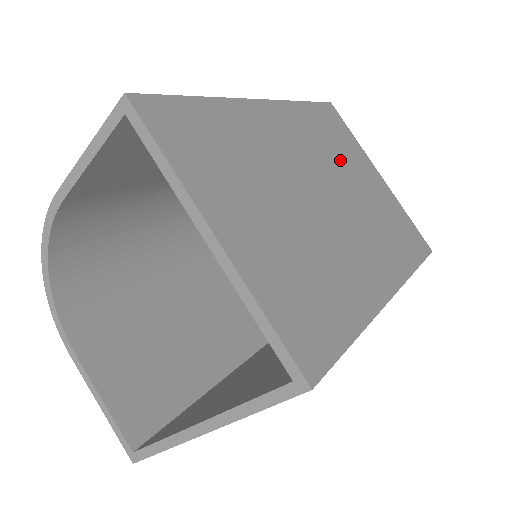
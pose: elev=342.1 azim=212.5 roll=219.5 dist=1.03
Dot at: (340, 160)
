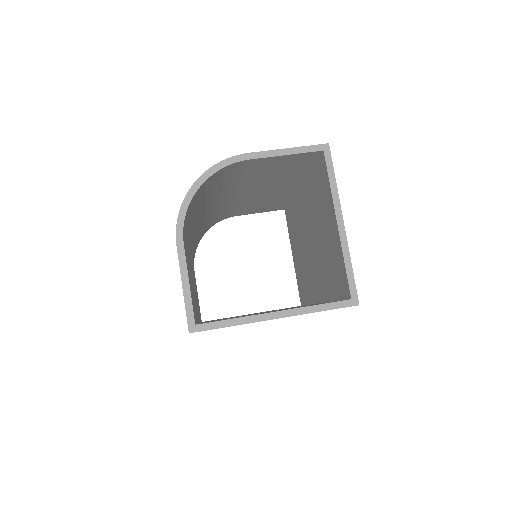
Dot at: occluded
